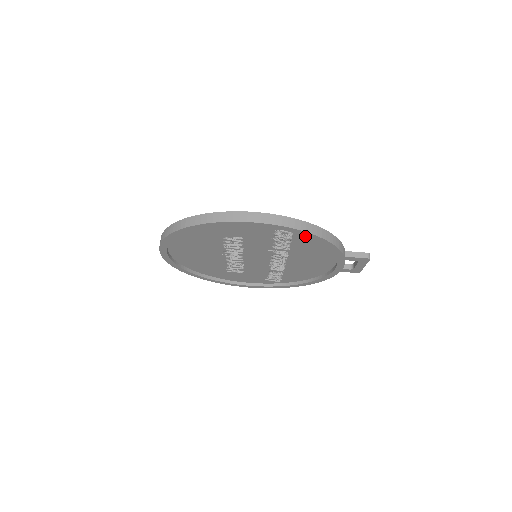
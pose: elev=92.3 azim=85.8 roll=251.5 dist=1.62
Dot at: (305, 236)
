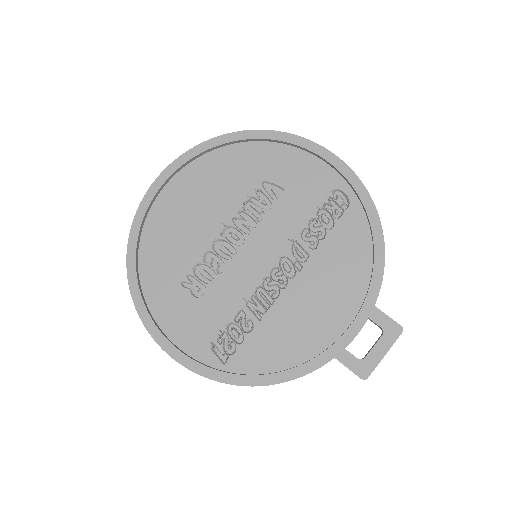
Dot at: (358, 220)
